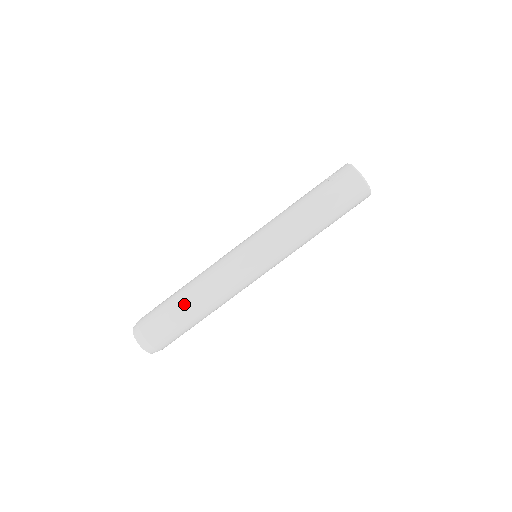
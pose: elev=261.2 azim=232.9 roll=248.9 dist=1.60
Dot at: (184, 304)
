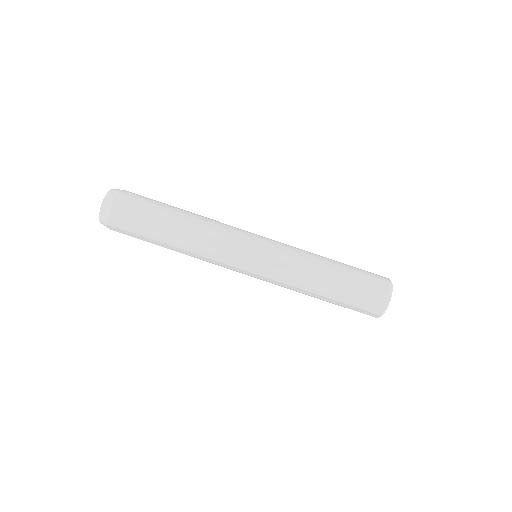
Dot at: (176, 209)
